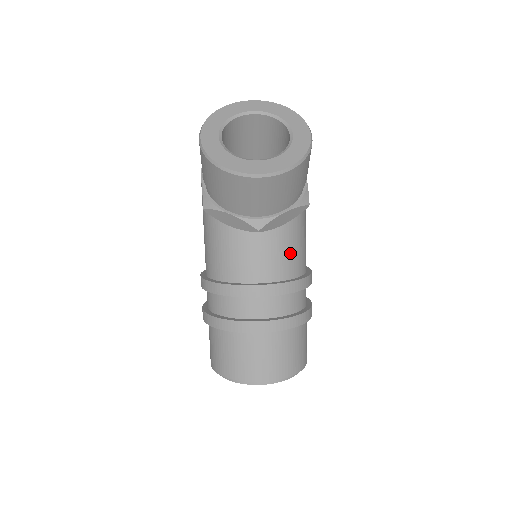
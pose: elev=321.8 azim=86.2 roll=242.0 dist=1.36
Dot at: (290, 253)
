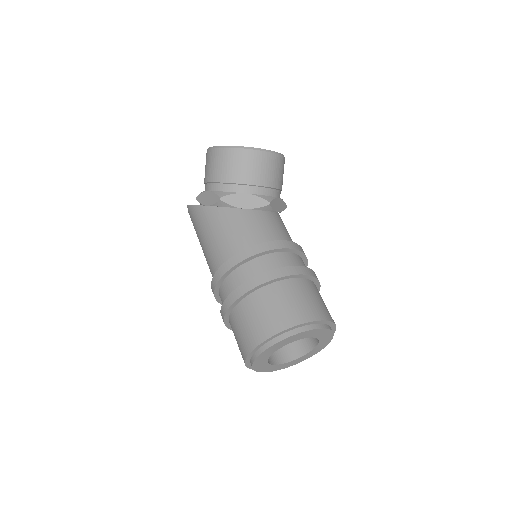
Dot at: (288, 233)
